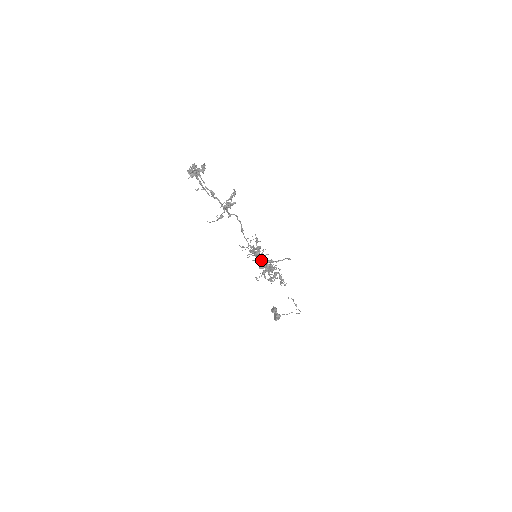
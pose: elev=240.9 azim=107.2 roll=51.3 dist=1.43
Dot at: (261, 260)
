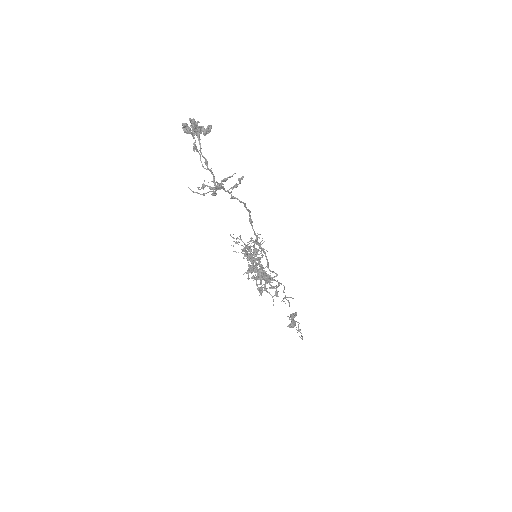
Dot at: (252, 264)
